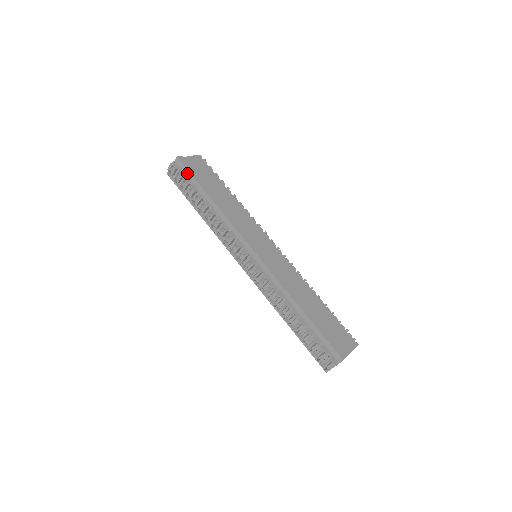
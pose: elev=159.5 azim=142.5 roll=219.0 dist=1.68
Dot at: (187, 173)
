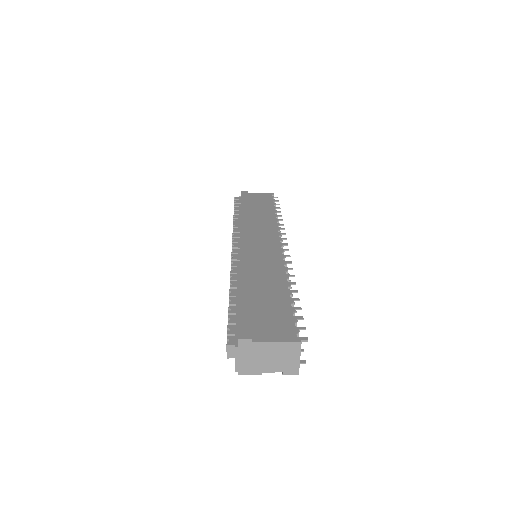
Dot at: occluded
